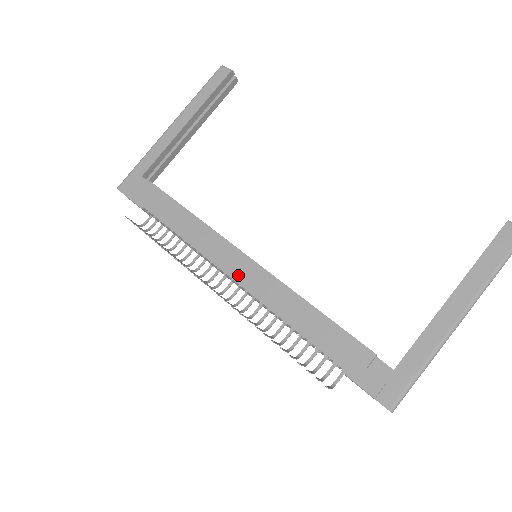
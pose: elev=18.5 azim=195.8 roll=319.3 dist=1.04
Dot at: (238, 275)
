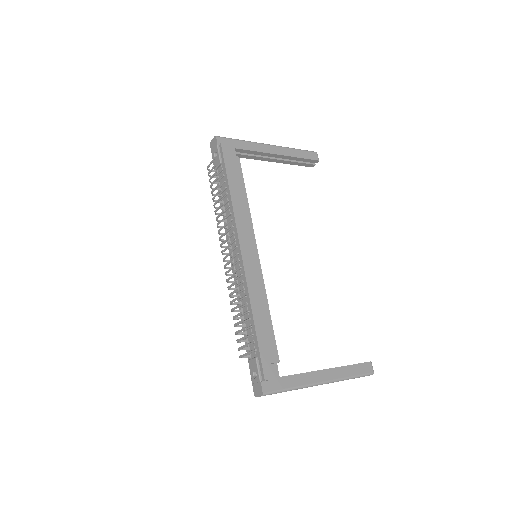
Dot at: (246, 255)
